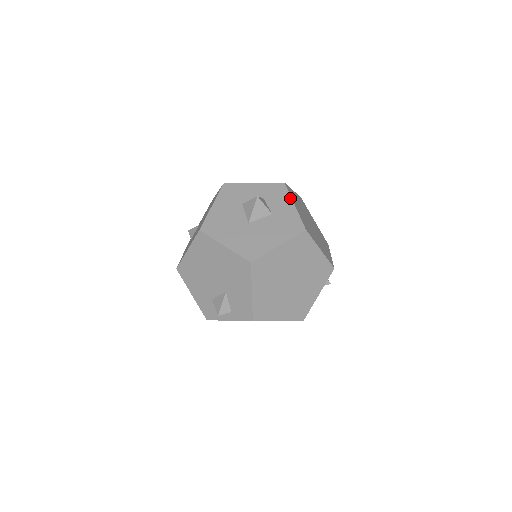
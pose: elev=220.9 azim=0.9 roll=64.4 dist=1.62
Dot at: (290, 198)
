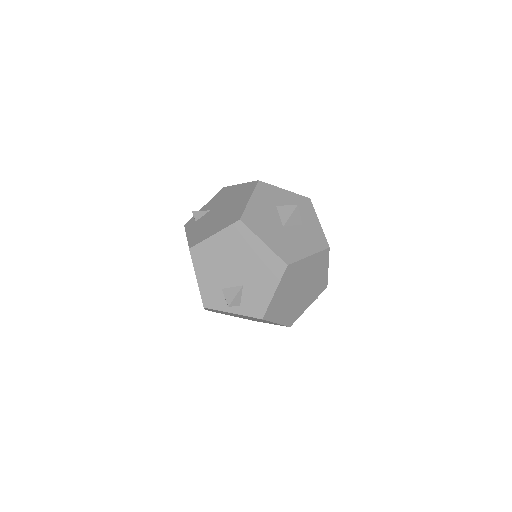
Dot at: (316, 214)
